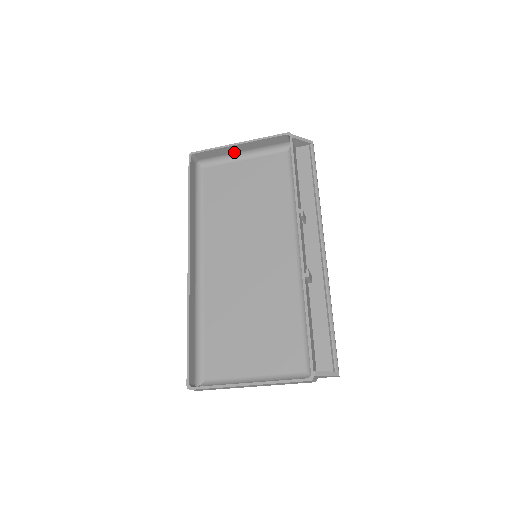
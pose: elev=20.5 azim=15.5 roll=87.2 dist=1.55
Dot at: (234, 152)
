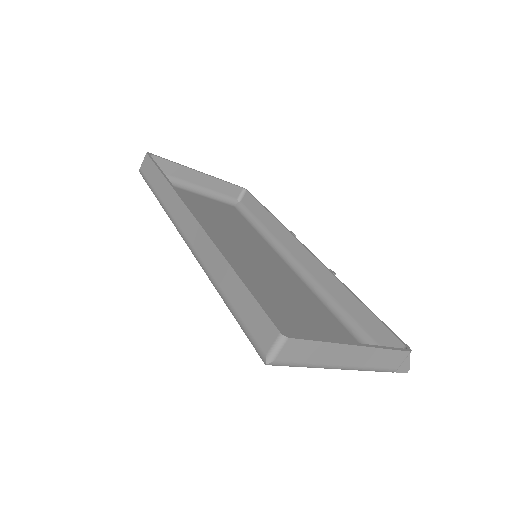
Dot at: (187, 181)
